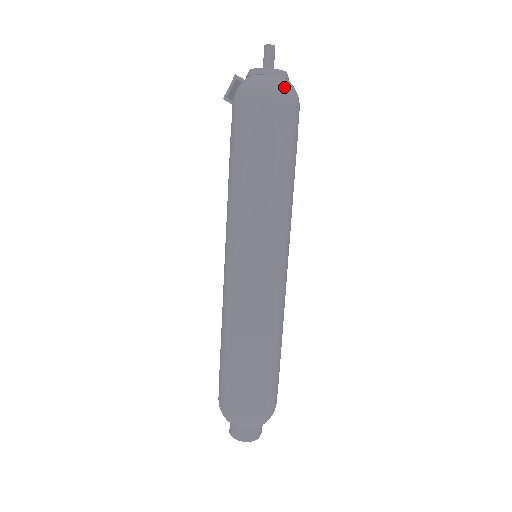
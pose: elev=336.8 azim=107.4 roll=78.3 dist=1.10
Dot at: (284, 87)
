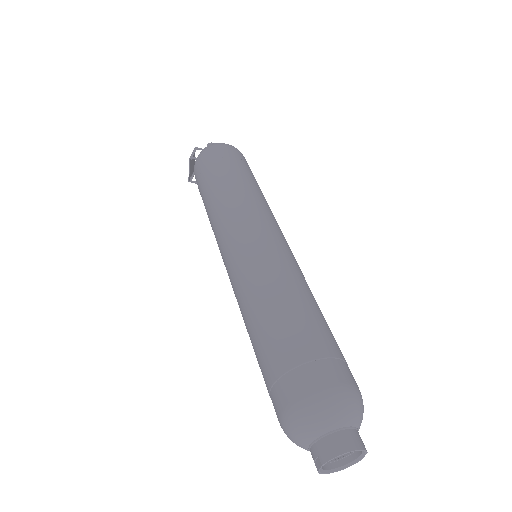
Dot at: occluded
